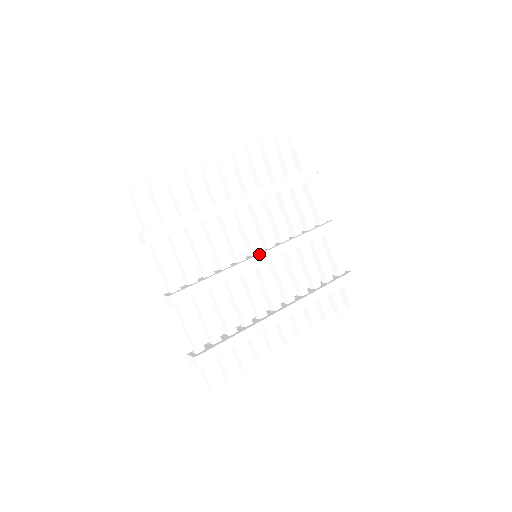
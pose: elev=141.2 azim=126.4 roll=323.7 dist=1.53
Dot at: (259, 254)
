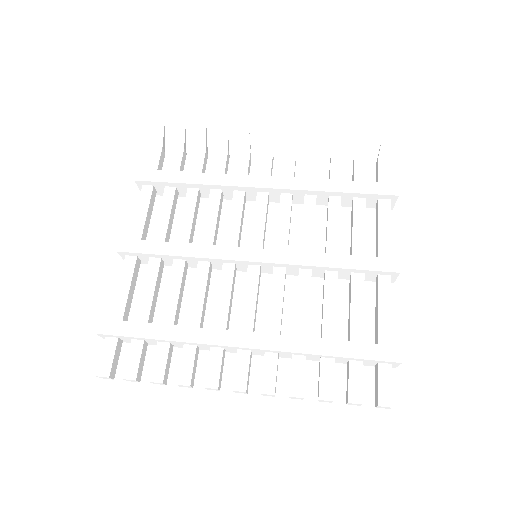
Dot at: (253, 248)
